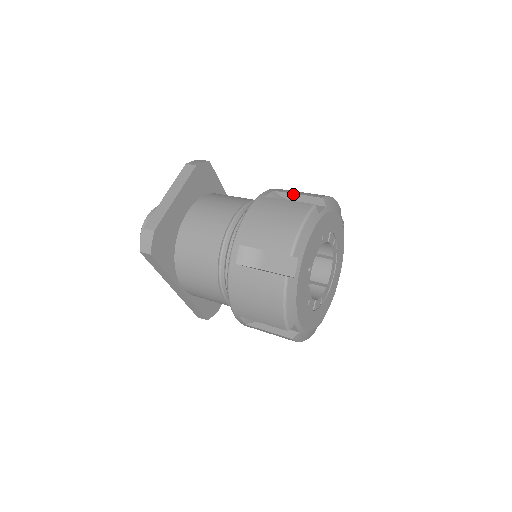
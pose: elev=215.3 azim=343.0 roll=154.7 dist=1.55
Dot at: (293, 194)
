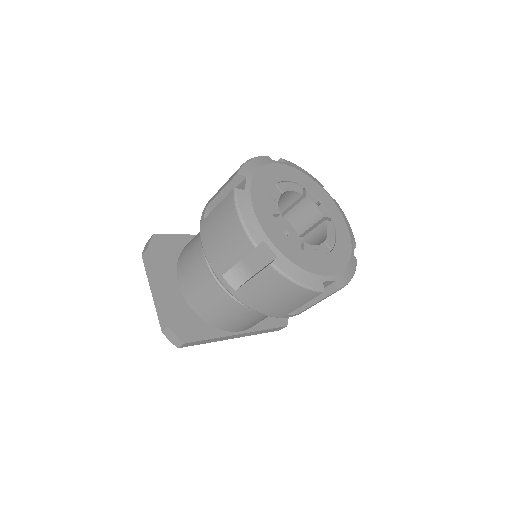
Dot at: (219, 194)
